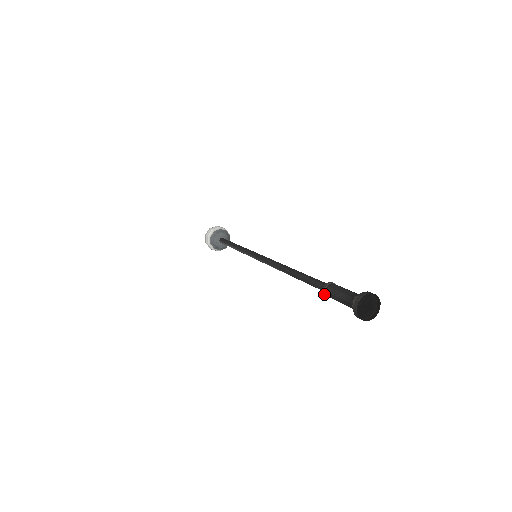
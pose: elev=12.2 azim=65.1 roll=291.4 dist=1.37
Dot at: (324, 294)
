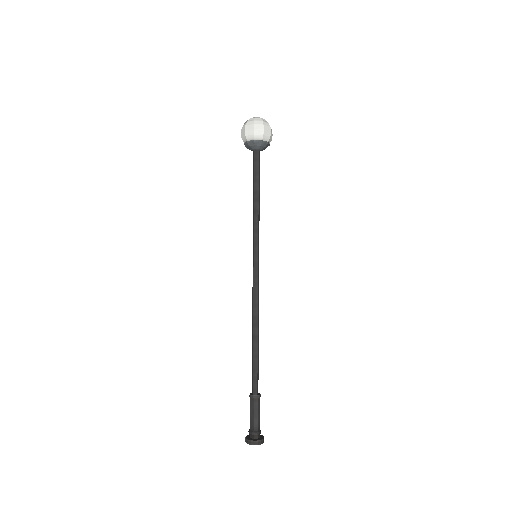
Dot at: (251, 393)
